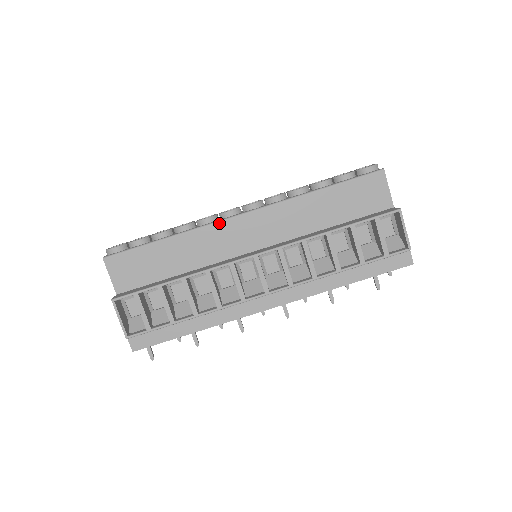
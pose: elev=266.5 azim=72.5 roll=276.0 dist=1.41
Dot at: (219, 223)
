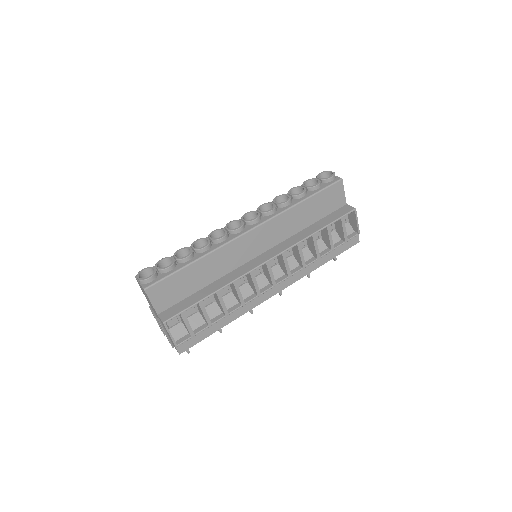
Dot at: (235, 240)
